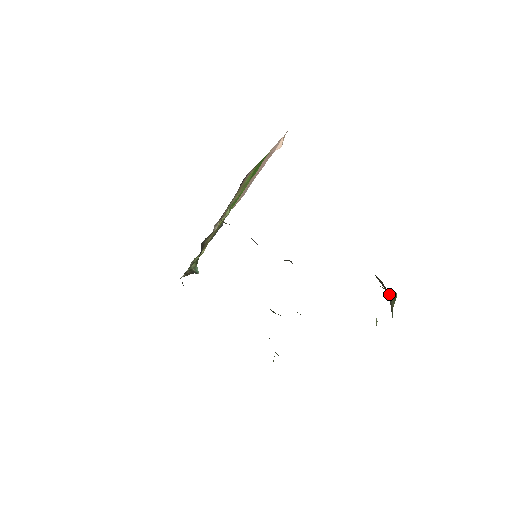
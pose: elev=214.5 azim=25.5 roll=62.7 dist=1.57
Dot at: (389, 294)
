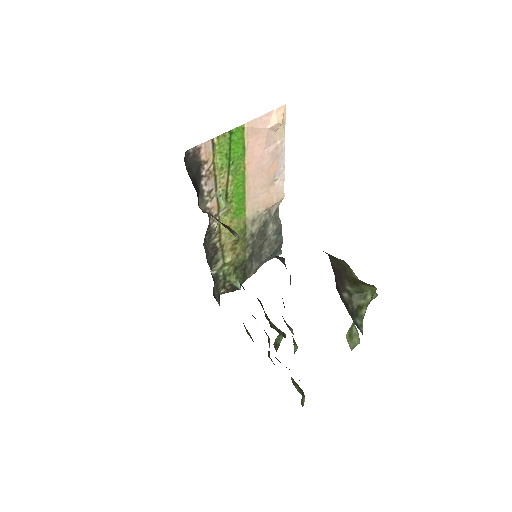
Dot at: (352, 285)
